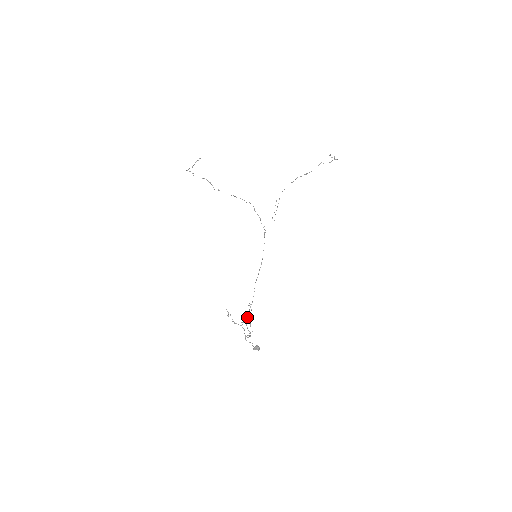
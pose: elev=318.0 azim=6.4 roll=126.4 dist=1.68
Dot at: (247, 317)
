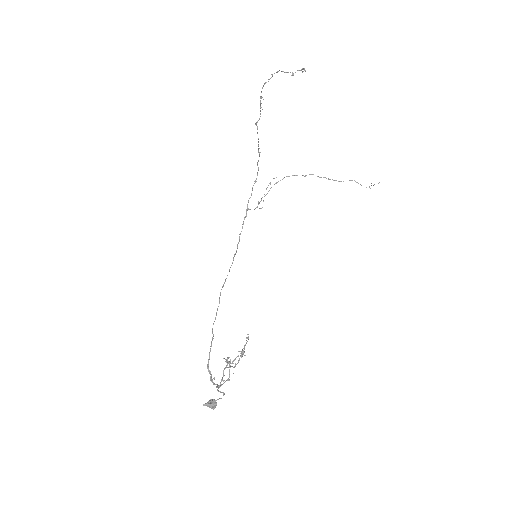
Dot at: (237, 356)
